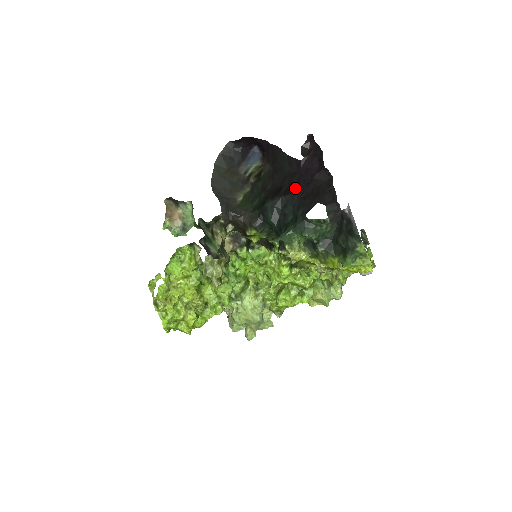
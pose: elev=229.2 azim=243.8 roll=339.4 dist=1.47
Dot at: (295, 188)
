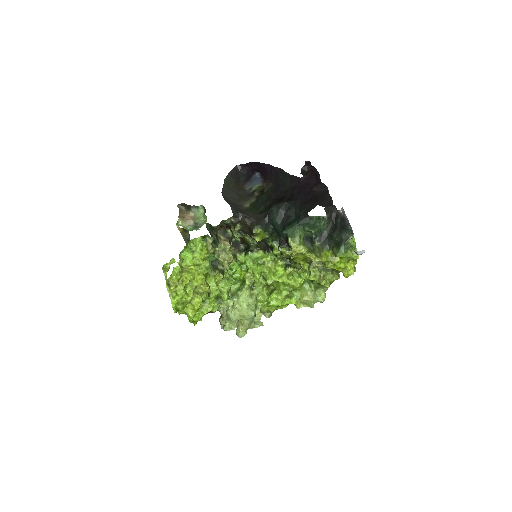
Dot at: (297, 197)
